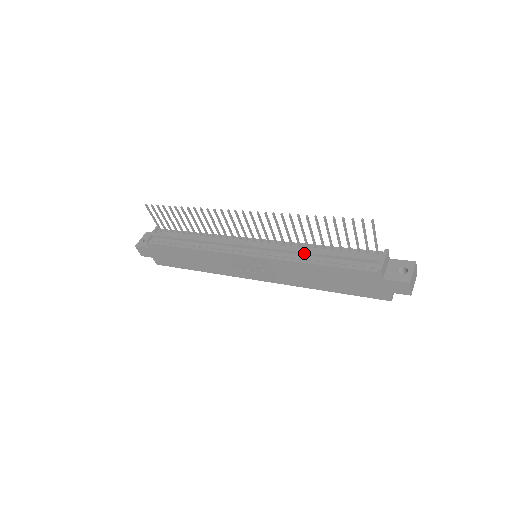
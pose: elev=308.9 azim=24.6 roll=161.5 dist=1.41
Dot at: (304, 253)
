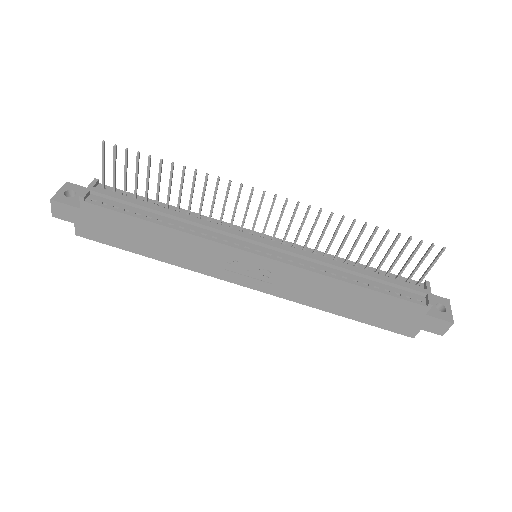
Dot at: (337, 267)
